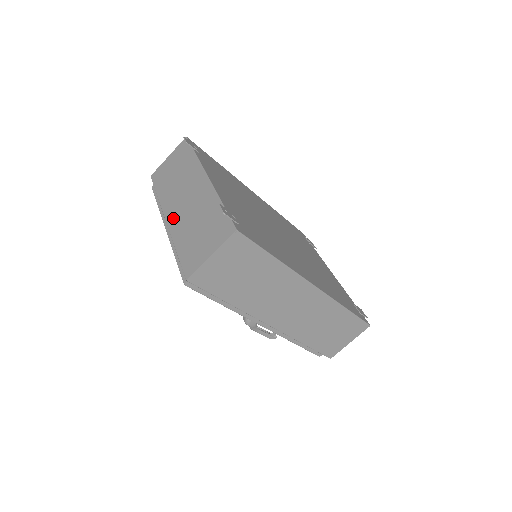
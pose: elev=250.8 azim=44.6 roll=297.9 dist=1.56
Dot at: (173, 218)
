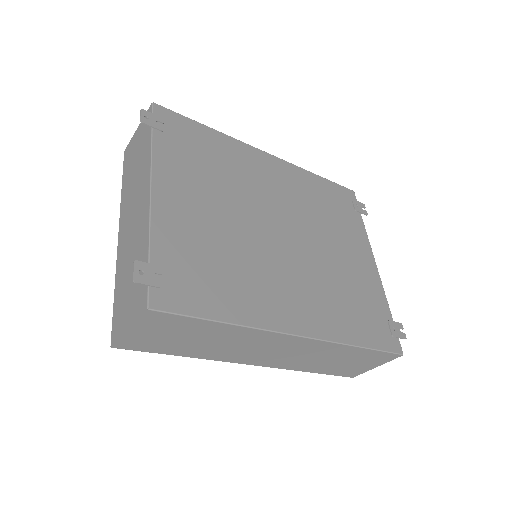
Dot at: (121, 238)
